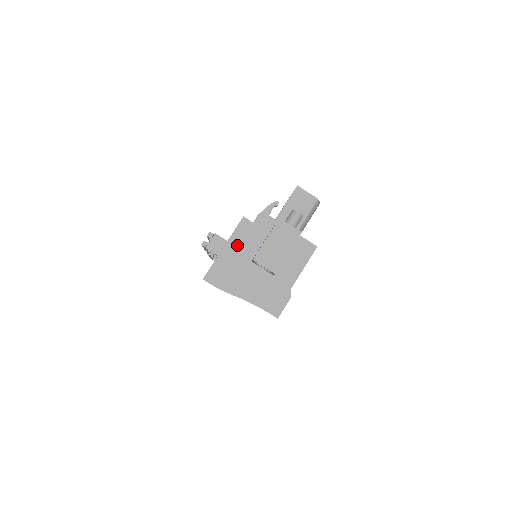
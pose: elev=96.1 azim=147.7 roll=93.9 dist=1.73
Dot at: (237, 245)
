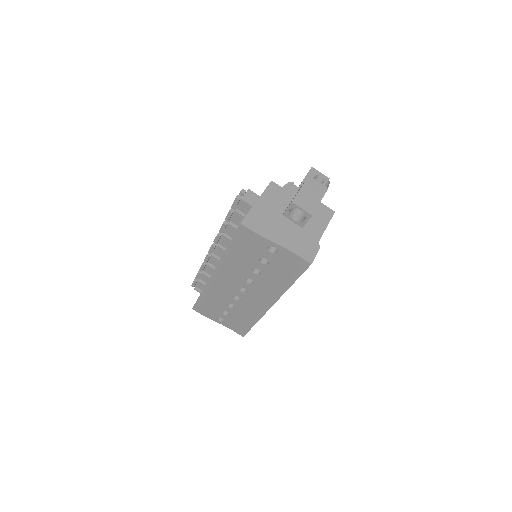
Dot at: (269, 201)
